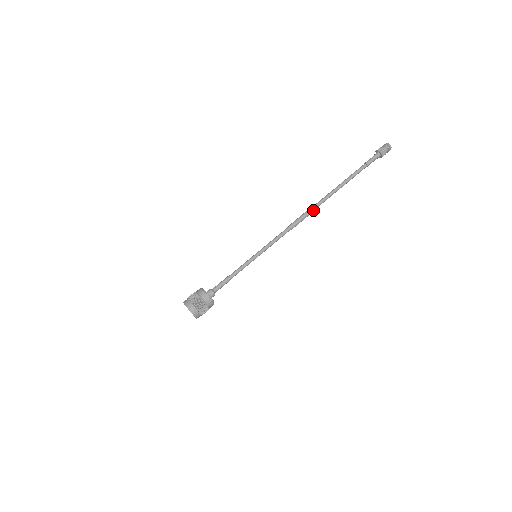
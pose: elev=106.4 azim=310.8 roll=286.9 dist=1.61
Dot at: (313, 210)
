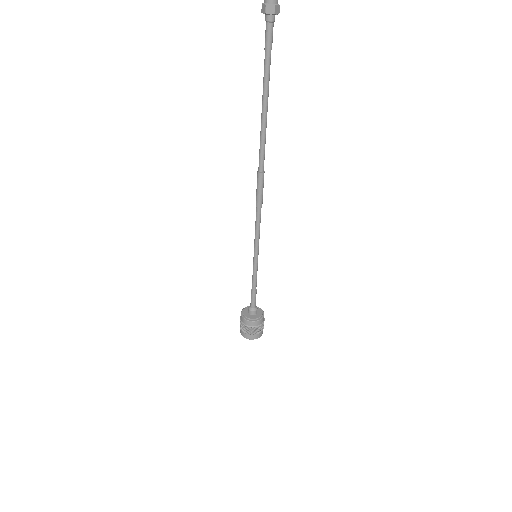
Dot at: (261, 169)
